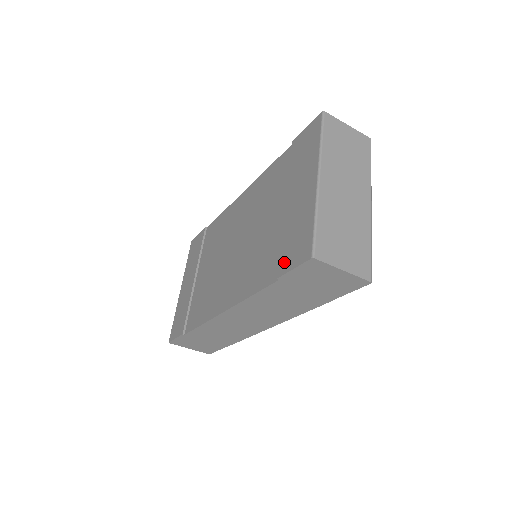
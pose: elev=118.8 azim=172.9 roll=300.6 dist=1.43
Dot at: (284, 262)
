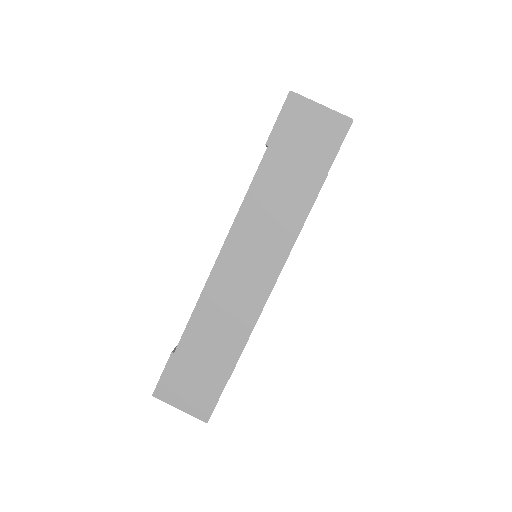
Dot at: occluded
